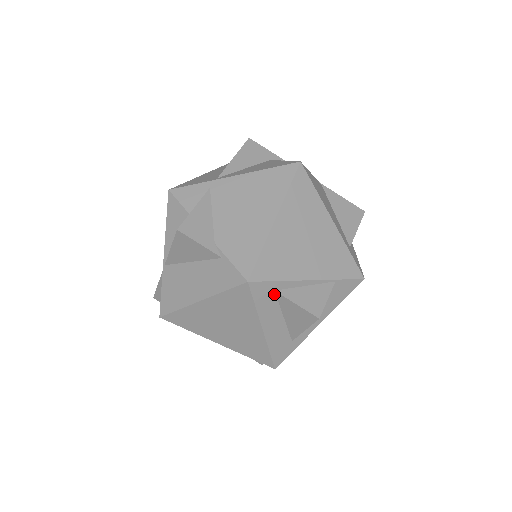
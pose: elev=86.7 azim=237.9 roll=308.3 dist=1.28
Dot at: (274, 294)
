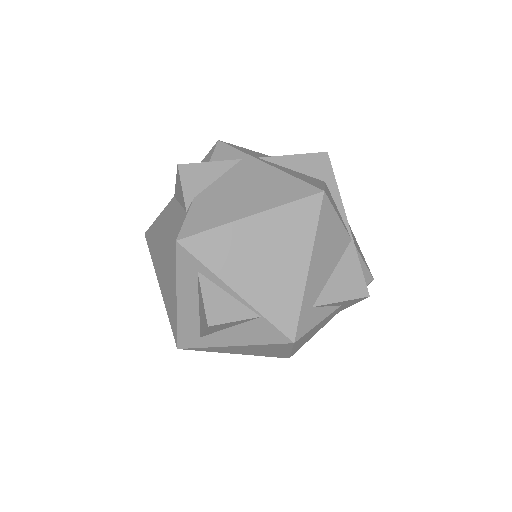
Dot at: (197, 274)
